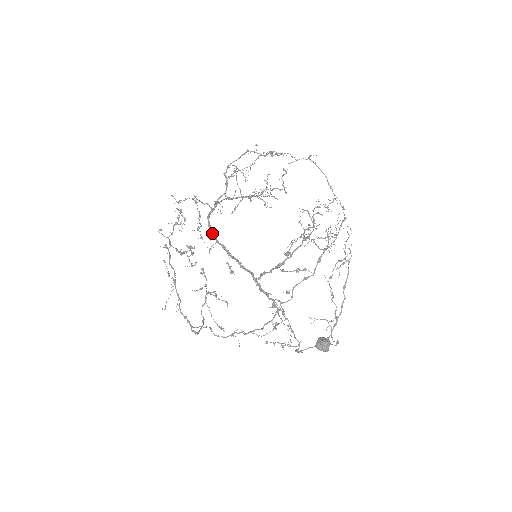
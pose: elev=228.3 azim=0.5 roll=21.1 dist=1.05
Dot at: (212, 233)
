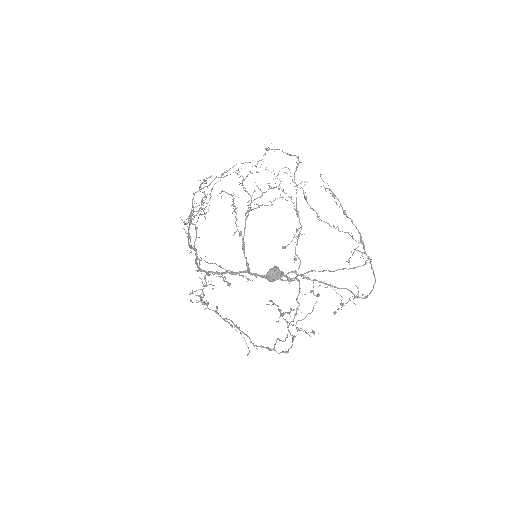
Dot at: (201, 270)
